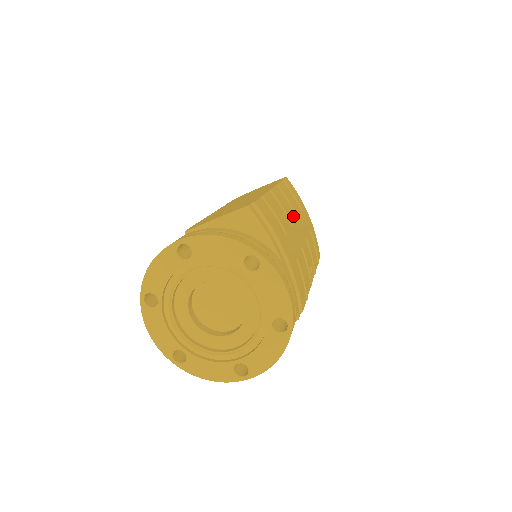
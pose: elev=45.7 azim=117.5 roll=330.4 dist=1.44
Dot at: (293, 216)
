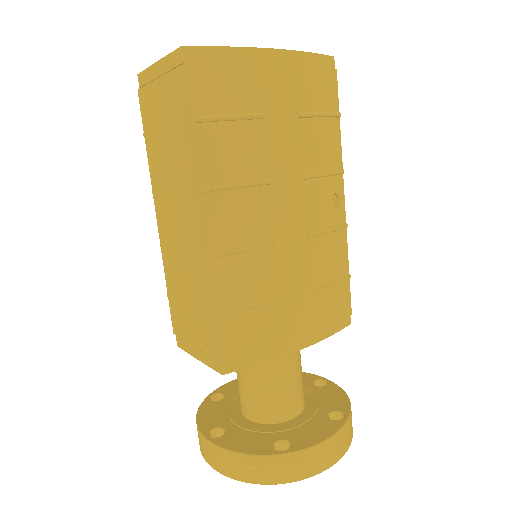
Dot at: (264, 205)
